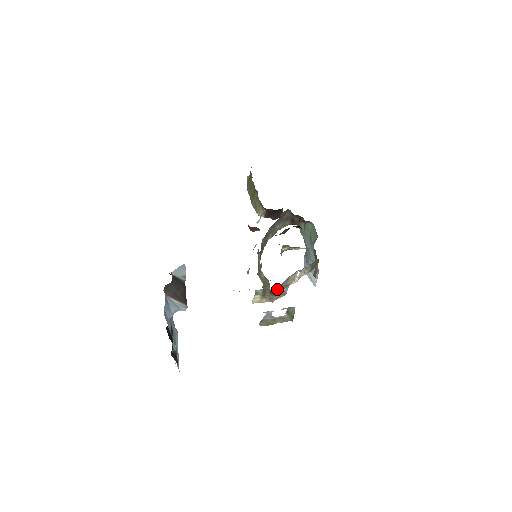
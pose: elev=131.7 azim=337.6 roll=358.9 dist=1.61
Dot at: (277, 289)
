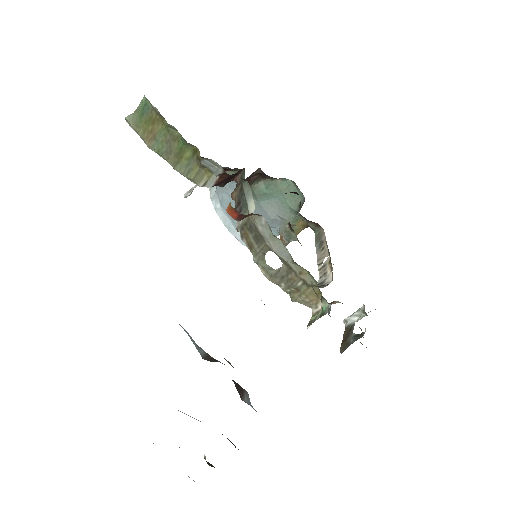
Dot at: occluded
